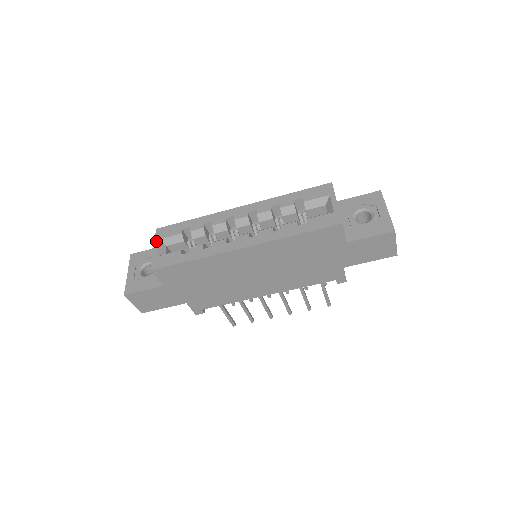
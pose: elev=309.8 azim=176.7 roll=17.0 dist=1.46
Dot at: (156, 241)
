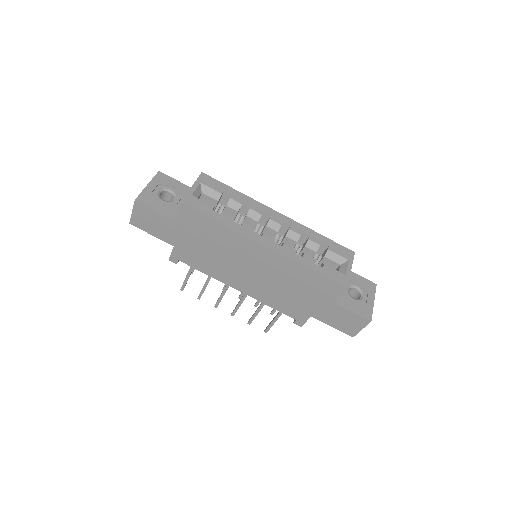
Dot at: (197, 182)
